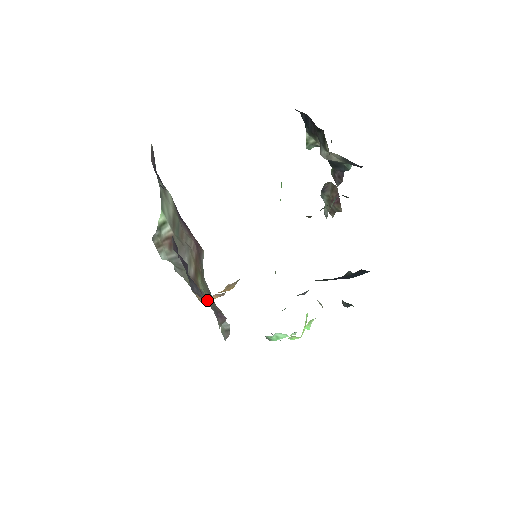
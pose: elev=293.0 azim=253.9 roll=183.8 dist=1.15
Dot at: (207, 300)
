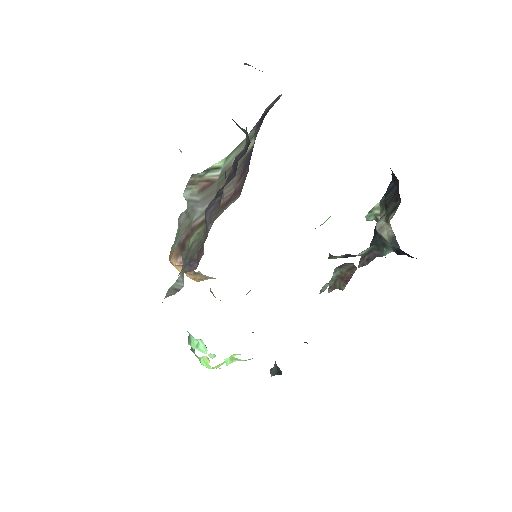
Dot at: (178, 262)
